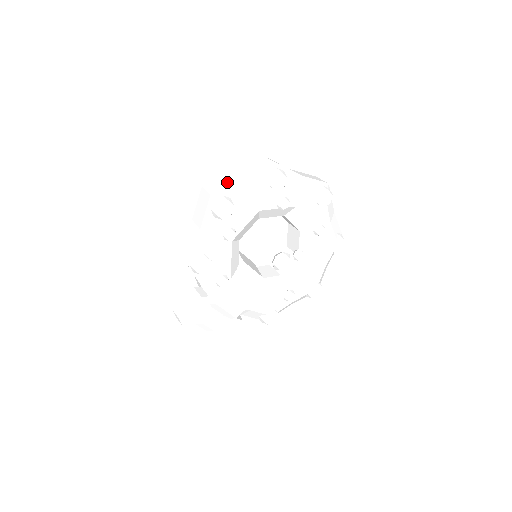
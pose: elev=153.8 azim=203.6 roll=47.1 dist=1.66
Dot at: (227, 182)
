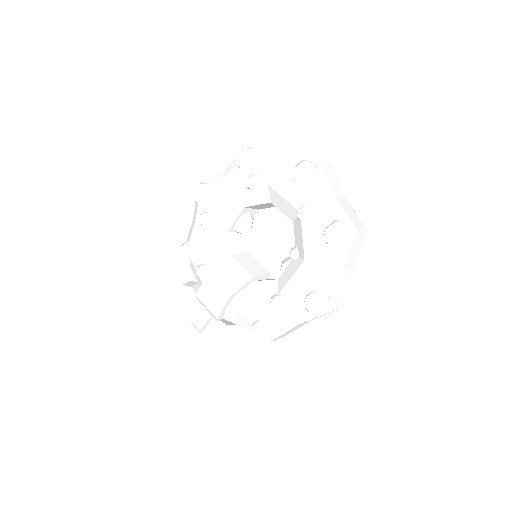
Dot at: occluded
